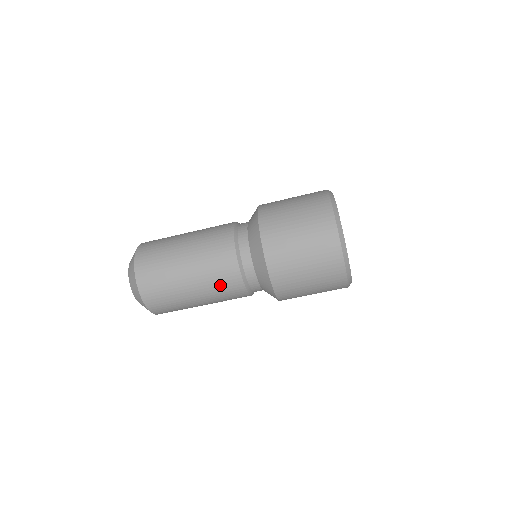
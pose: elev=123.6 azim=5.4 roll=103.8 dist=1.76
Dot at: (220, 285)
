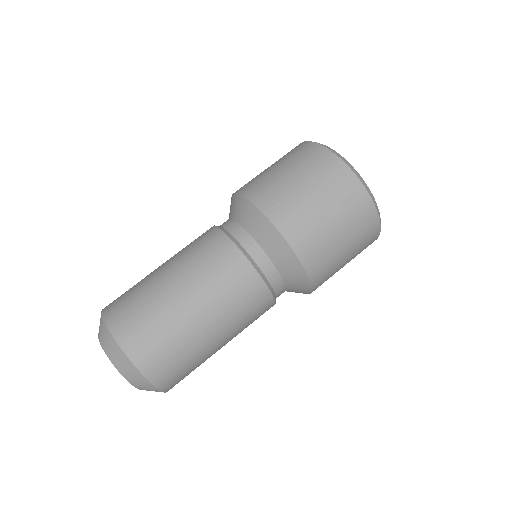
Dot at: (251, 321)
